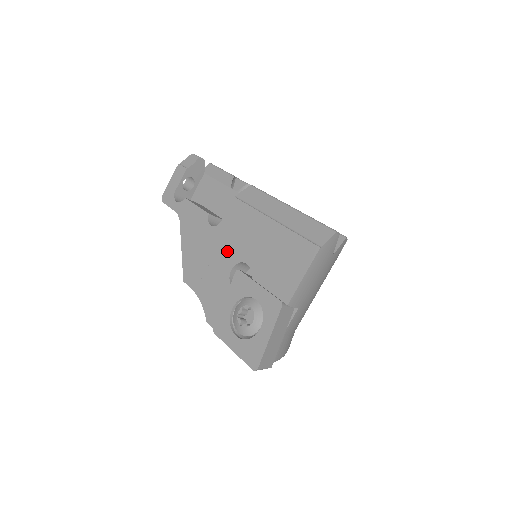
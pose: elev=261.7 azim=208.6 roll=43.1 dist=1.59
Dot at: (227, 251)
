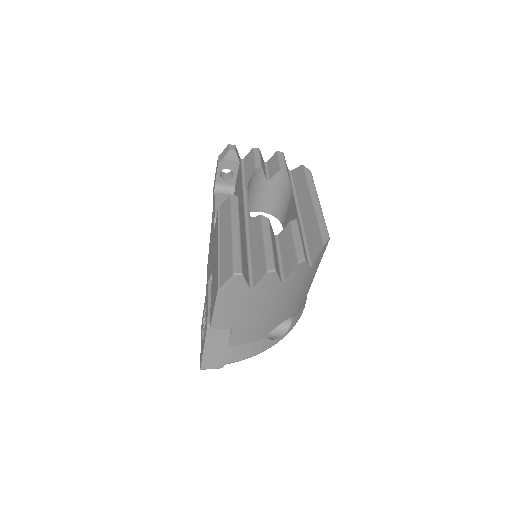
Dot at: (212, 257)
